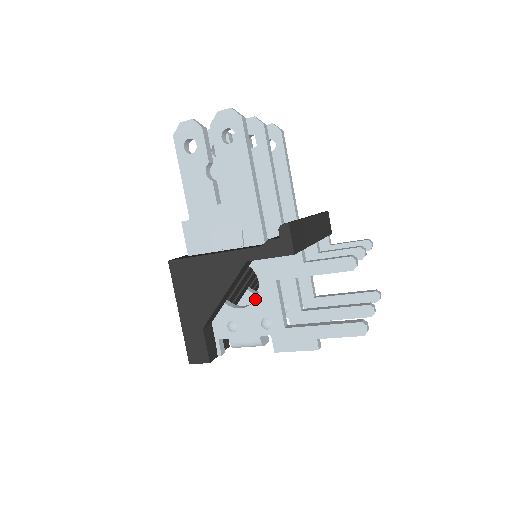
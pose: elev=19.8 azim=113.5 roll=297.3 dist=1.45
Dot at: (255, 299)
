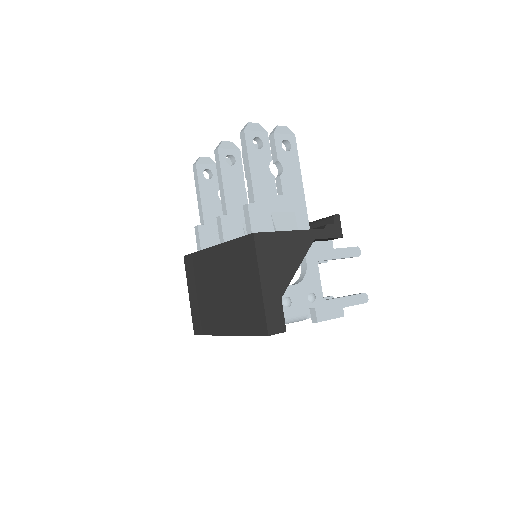
Dot at: occluded
